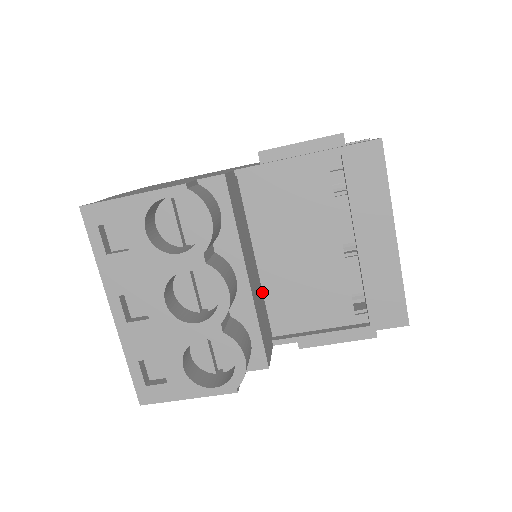
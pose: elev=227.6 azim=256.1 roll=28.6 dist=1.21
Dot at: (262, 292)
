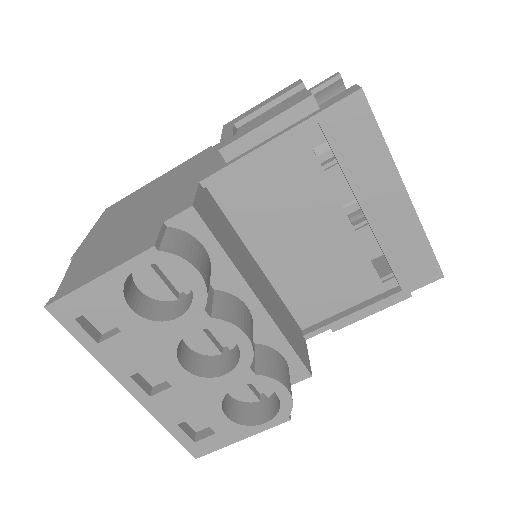
Dot at: (276, 293)
